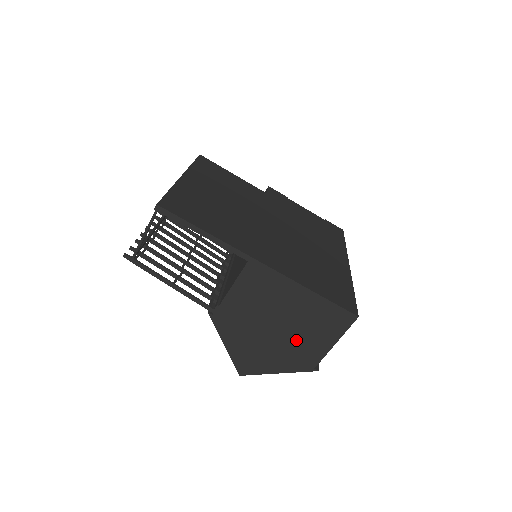
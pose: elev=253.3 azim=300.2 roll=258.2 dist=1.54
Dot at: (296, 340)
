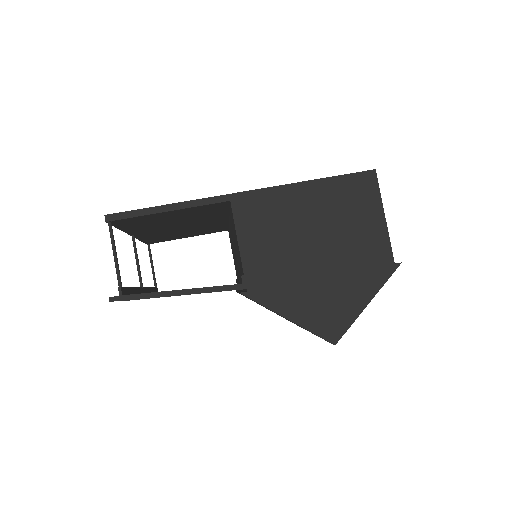
Dot at: (347, 247)
